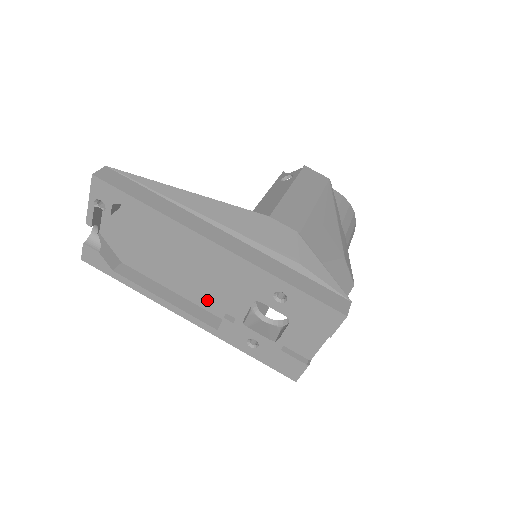
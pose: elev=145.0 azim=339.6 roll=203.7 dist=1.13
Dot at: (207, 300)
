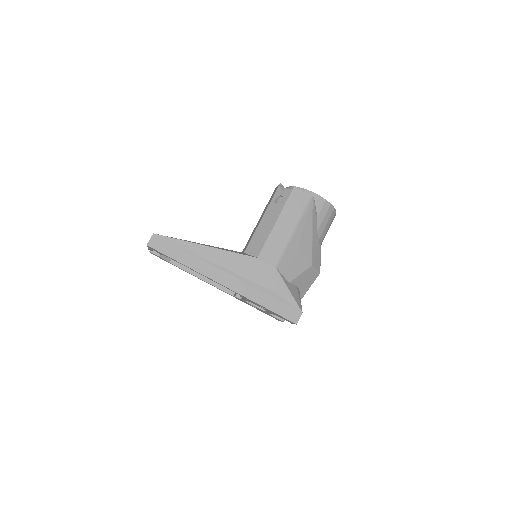
Dot at: occluded
